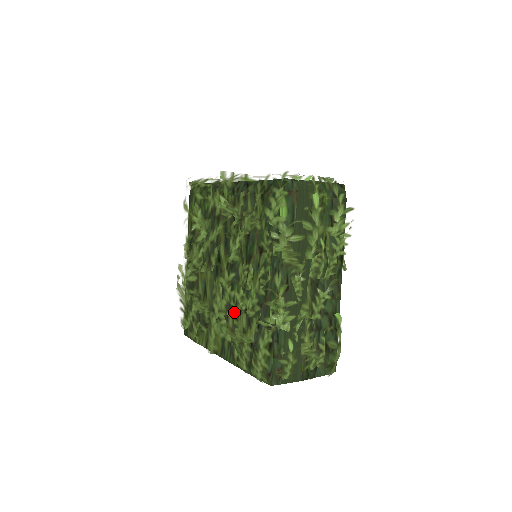
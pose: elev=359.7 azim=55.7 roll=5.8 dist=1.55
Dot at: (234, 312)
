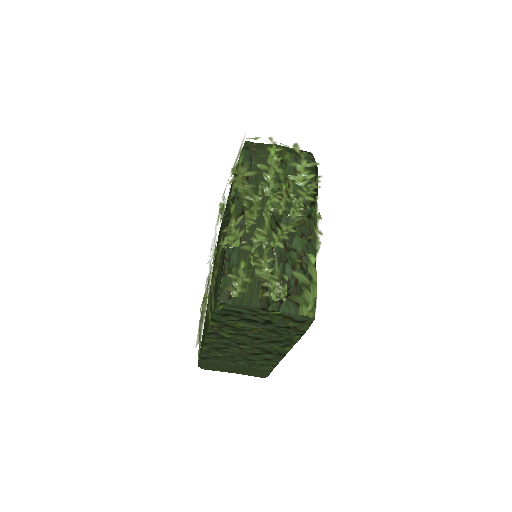
Dot at: occluded
